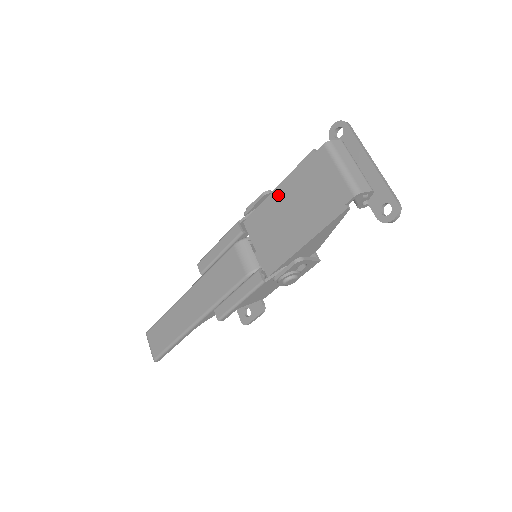
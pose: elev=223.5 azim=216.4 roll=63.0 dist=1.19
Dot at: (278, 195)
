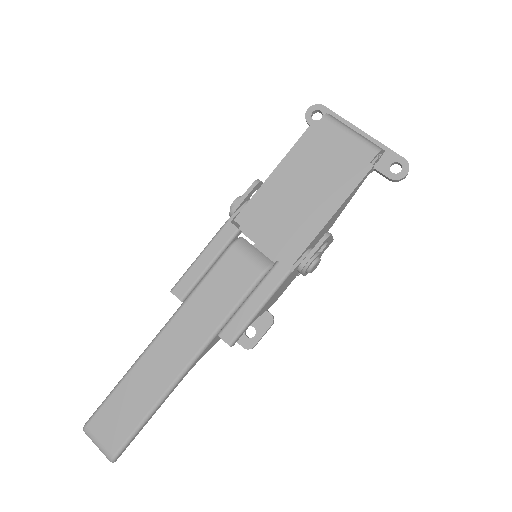
Dot at: (278, 177)
